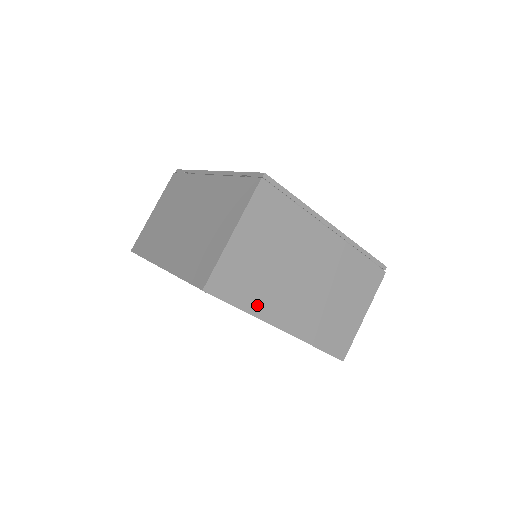
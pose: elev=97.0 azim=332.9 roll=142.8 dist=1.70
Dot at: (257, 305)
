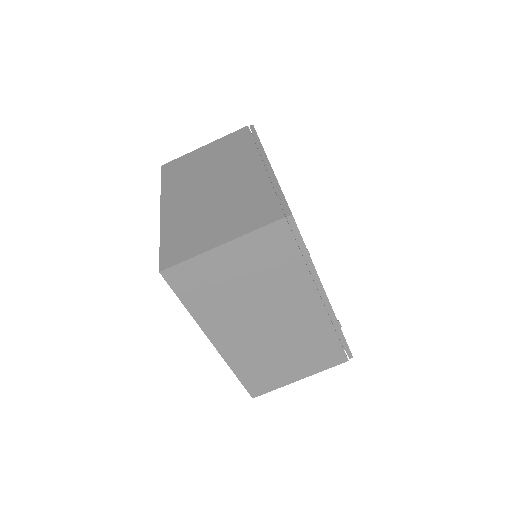
Dot at: (203, 313)
